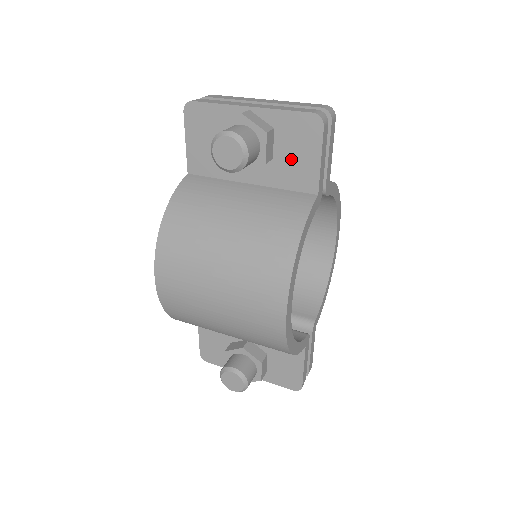
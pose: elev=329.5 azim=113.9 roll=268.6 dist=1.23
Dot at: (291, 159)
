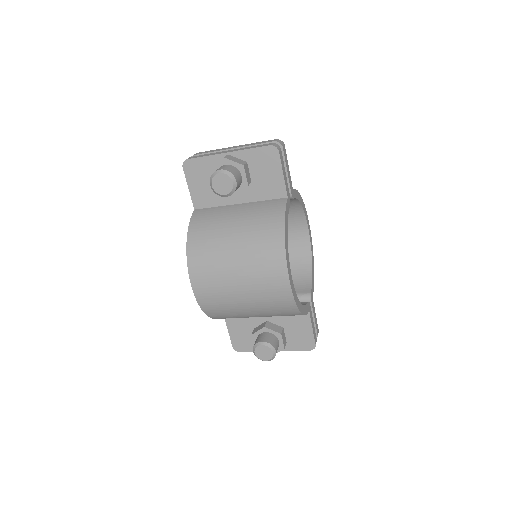
Dot at: (263, 179)
